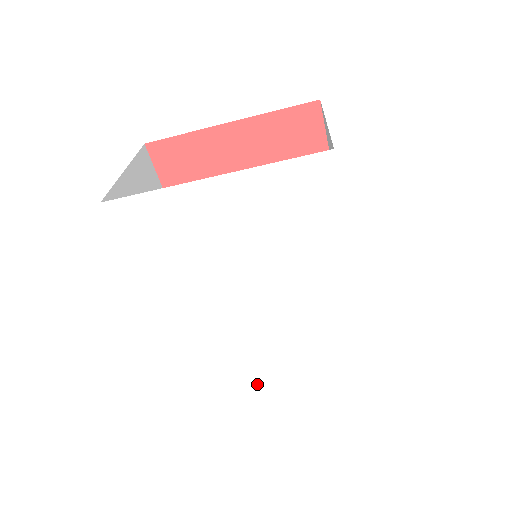
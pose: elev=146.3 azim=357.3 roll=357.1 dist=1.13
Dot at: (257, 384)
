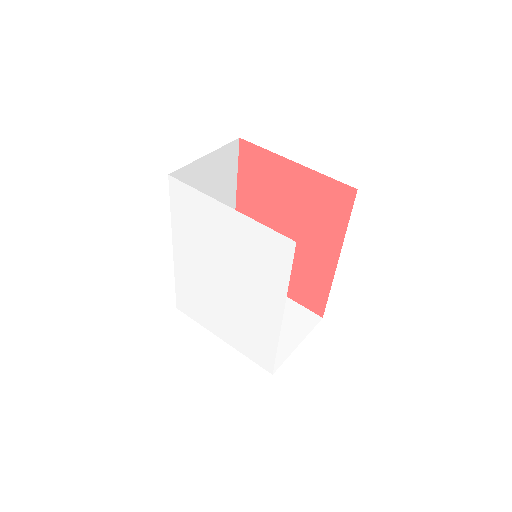
Dot at: (209, 327)
